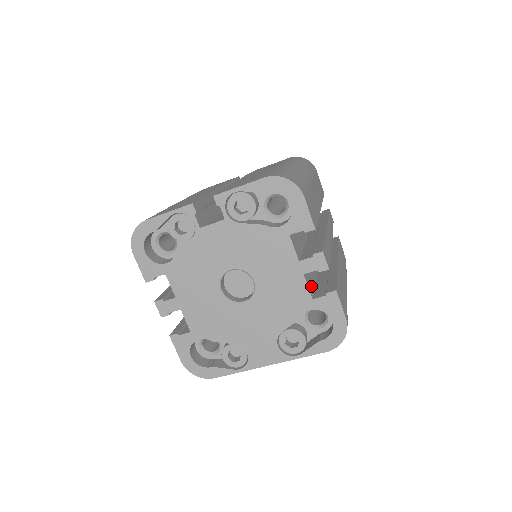
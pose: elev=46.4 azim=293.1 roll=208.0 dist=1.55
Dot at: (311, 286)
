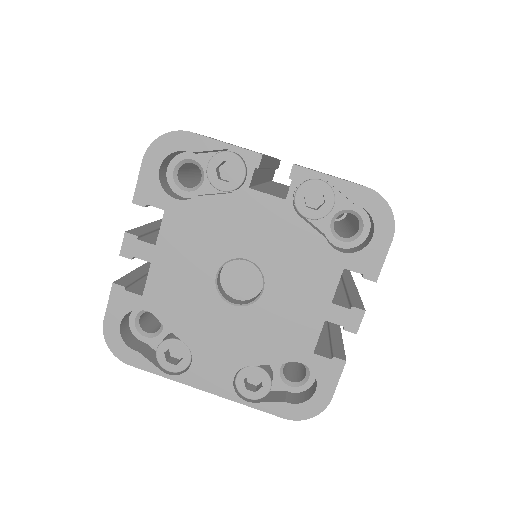
Dot at: occluded
